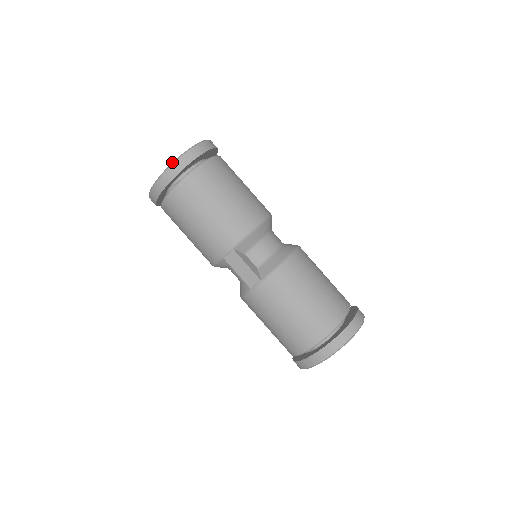
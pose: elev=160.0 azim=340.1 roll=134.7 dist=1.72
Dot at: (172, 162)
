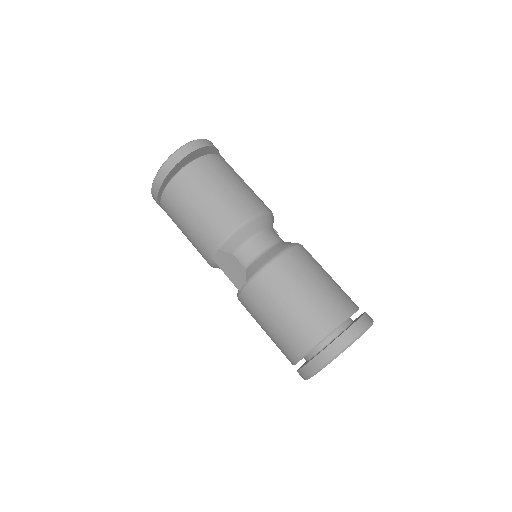
Dot at: occluded
